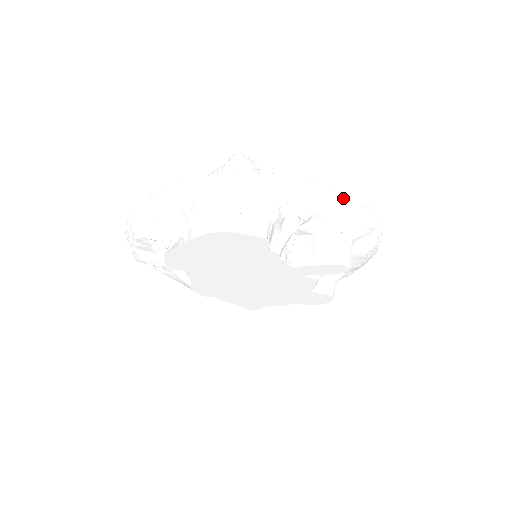
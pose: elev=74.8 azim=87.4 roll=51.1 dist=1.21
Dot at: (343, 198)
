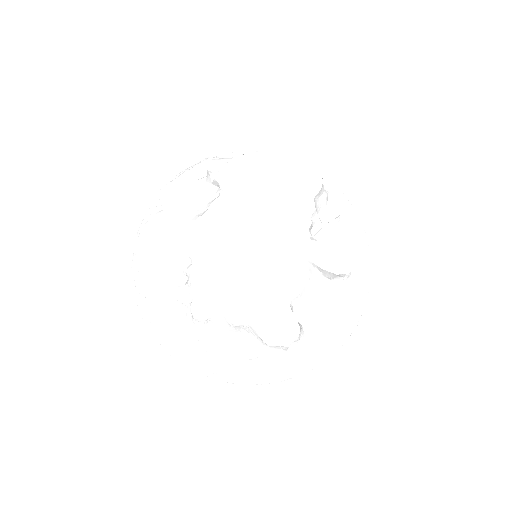
Dot at: (363, 233)
